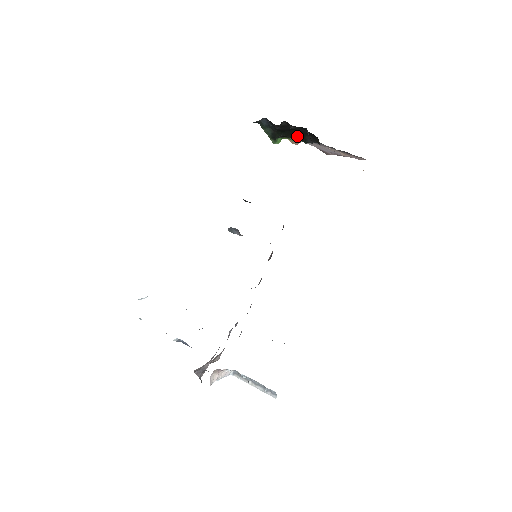
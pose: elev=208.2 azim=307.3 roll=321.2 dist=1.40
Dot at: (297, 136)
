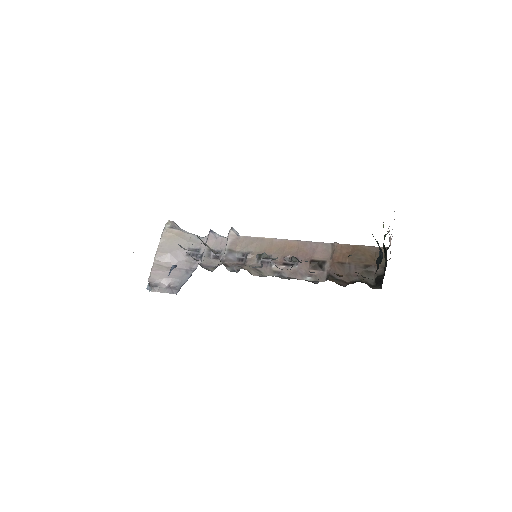
Dot at: occluded
